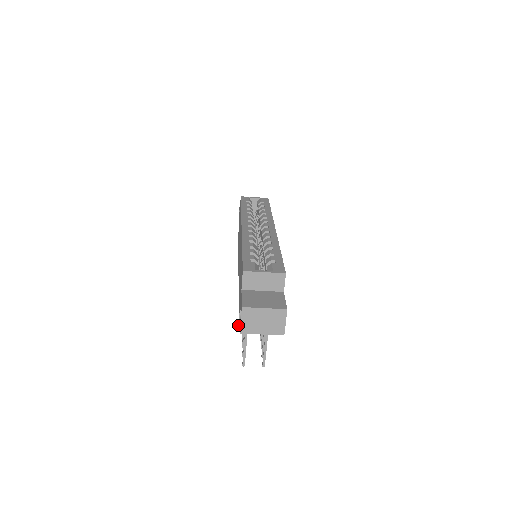
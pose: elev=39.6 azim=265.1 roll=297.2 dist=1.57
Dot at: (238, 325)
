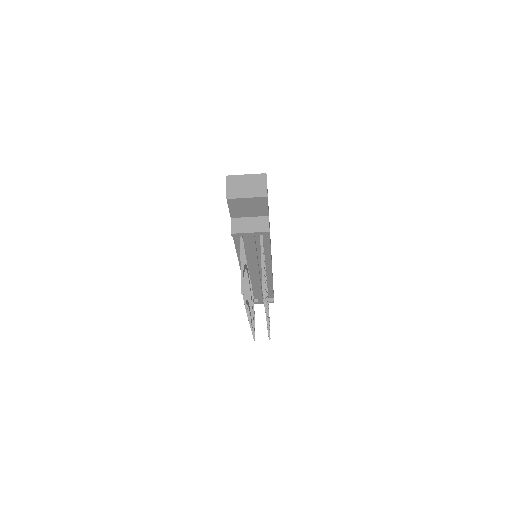
Dot at: (231, 234)
